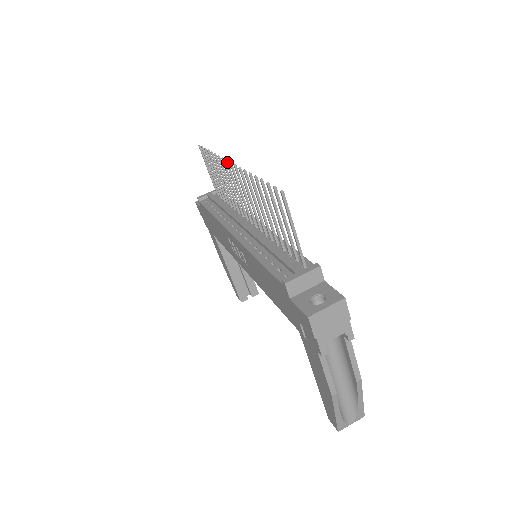
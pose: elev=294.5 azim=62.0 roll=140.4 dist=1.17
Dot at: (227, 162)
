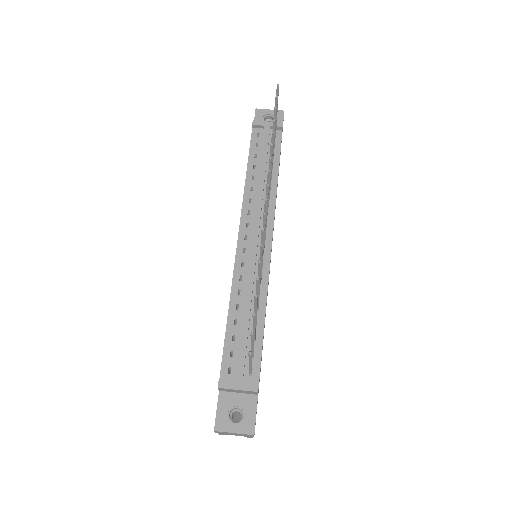
Dot at: (267, 187)
